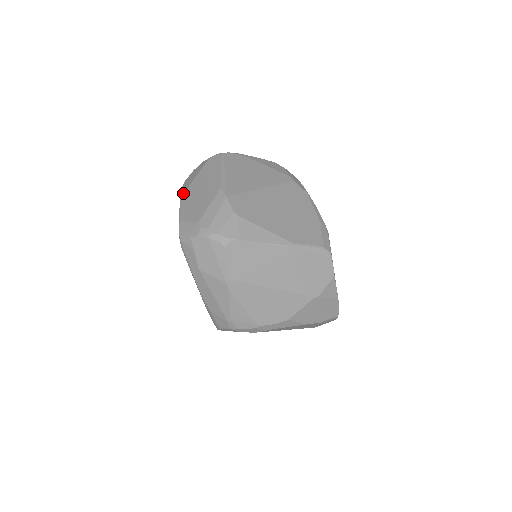
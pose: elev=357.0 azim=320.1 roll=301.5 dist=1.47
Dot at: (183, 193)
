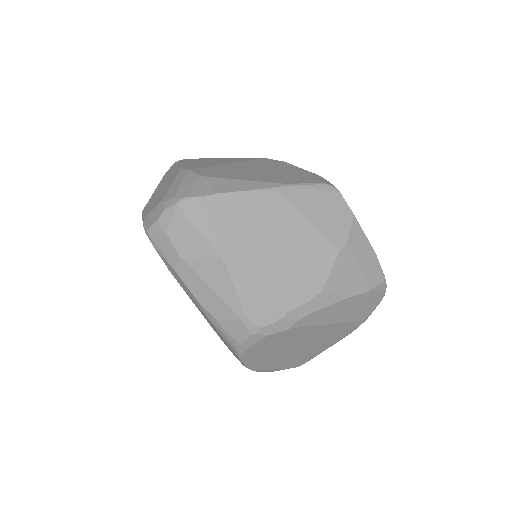
Dot at: (144, 207)
